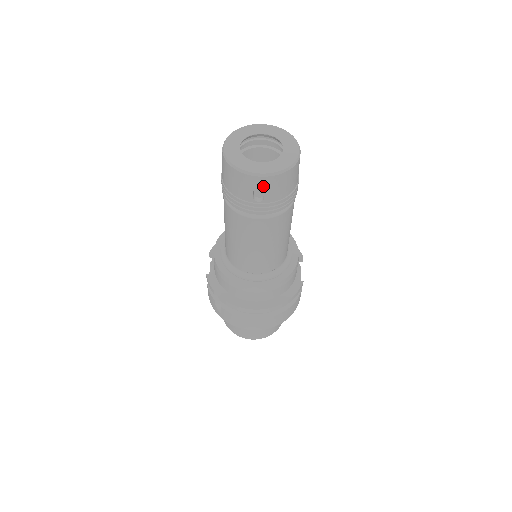
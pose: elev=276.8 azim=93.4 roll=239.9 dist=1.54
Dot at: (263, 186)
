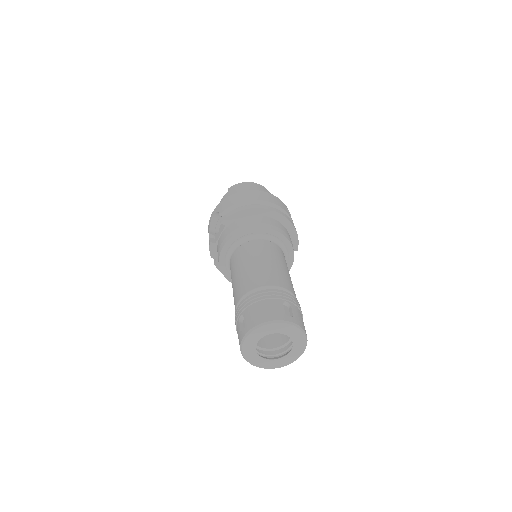
Dot at: occluded
